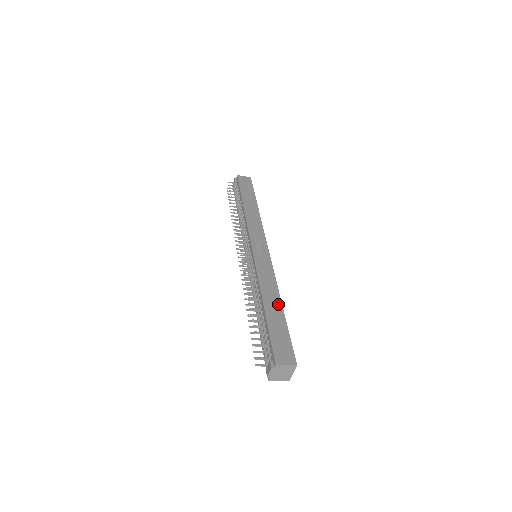
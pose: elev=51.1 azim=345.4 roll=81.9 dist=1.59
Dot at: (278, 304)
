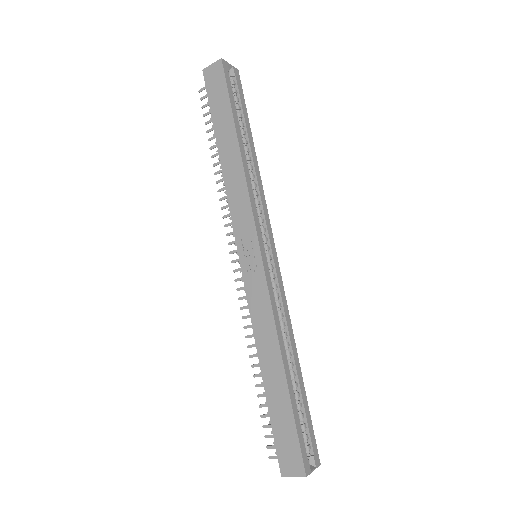
Dot at: (279, 370)
